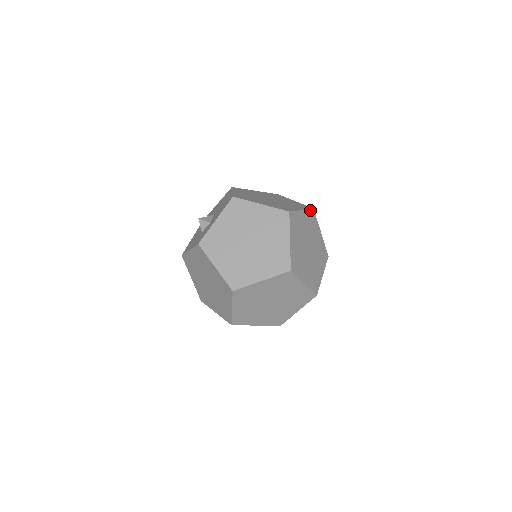
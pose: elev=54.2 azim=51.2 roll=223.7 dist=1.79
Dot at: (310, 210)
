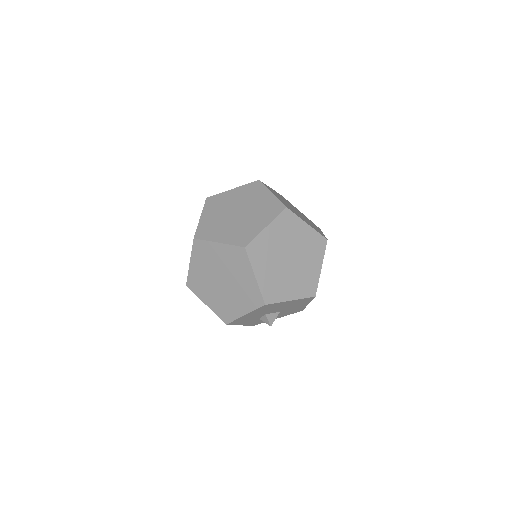
Dot at: occluded
